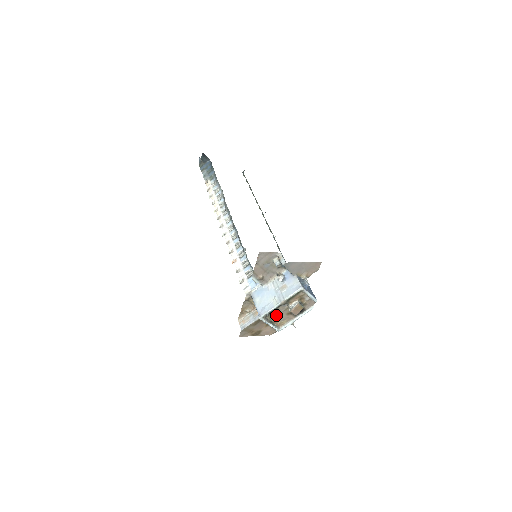
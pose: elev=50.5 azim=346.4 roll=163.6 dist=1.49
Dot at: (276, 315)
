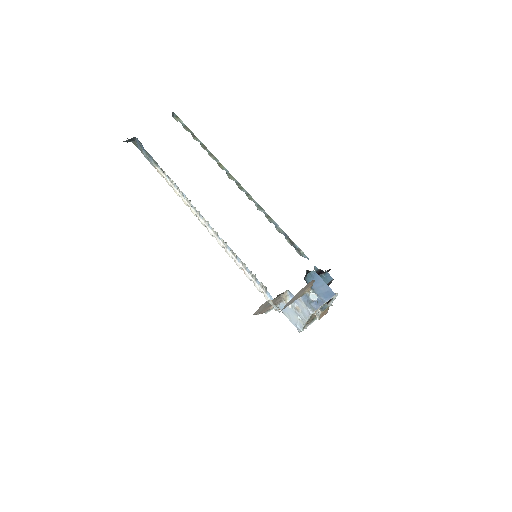
Dot at: occluded
